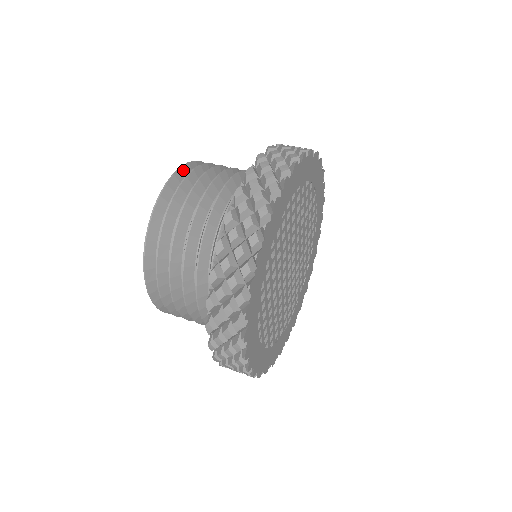
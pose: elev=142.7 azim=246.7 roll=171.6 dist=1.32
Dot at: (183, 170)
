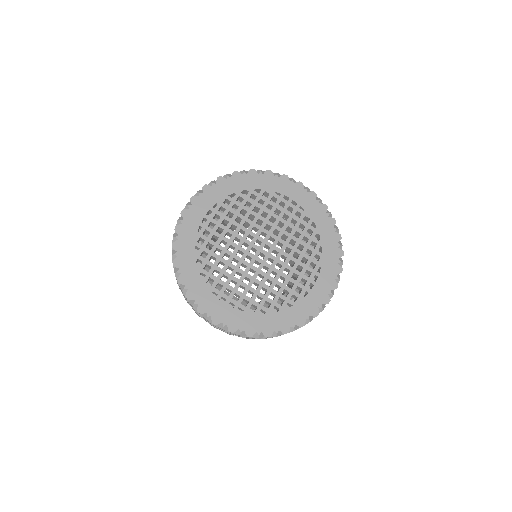
Dot at: occluded
